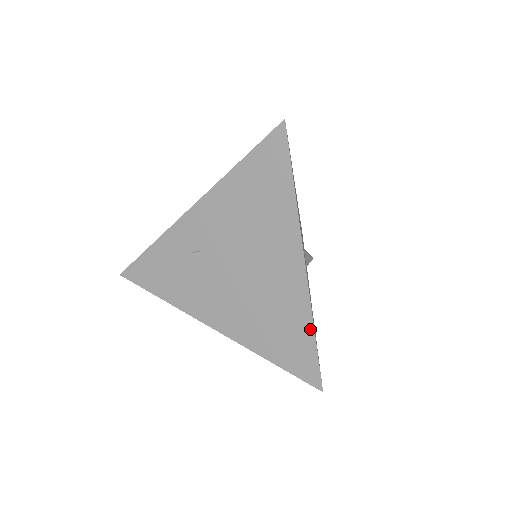
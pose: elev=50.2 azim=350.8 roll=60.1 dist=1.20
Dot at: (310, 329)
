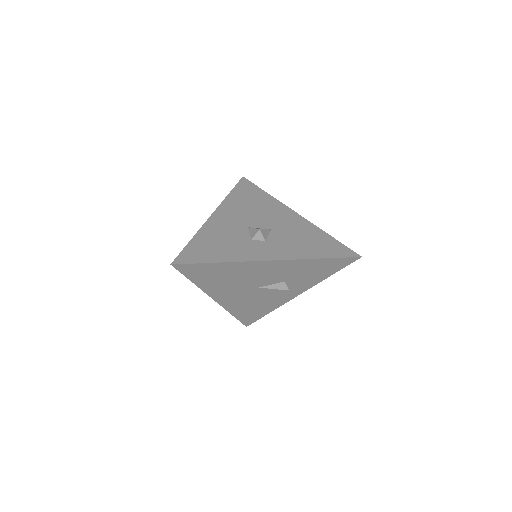
Dot at: occluded
